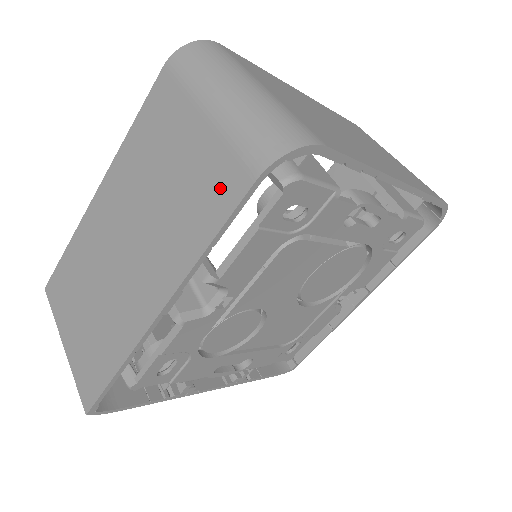
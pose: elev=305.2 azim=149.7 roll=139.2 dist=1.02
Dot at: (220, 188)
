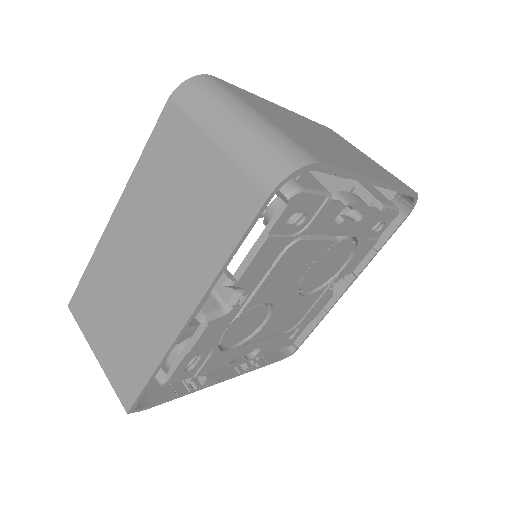
Dot at: (235, 206)
